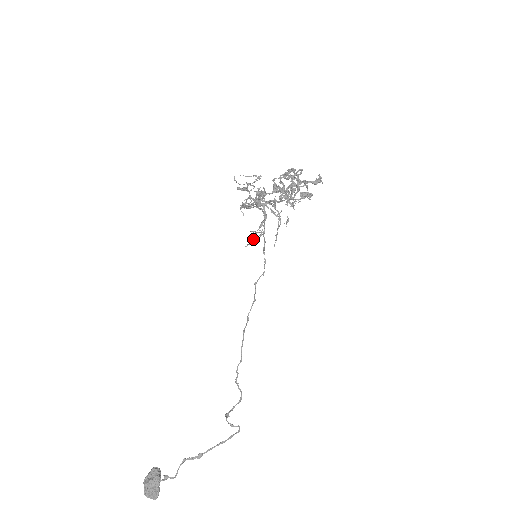
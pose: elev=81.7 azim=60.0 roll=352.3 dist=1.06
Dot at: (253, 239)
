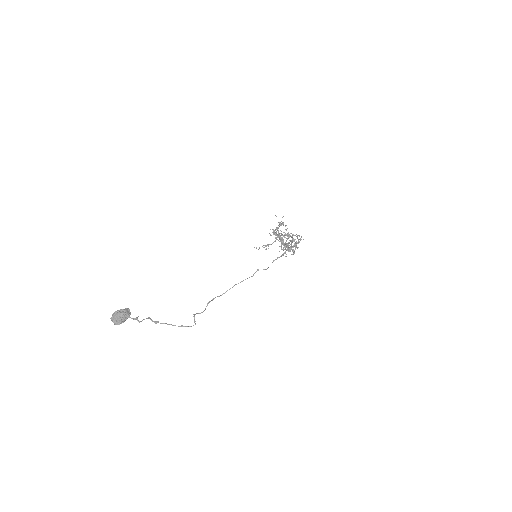
Dot at: (259, 247)
